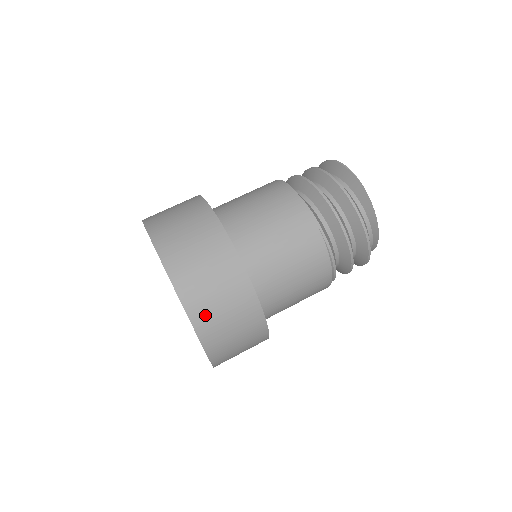
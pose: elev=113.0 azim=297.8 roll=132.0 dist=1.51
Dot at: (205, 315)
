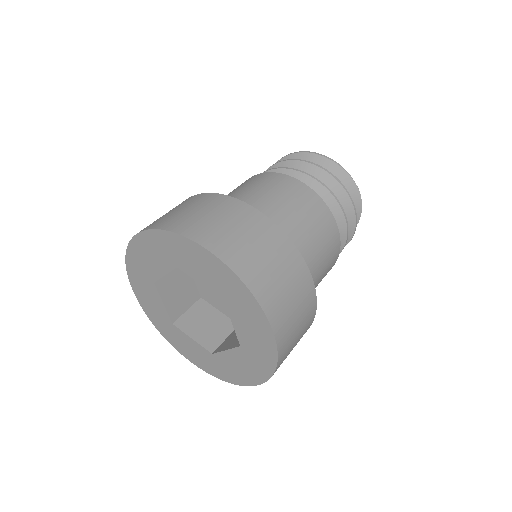
Dot at: (286, 352)
